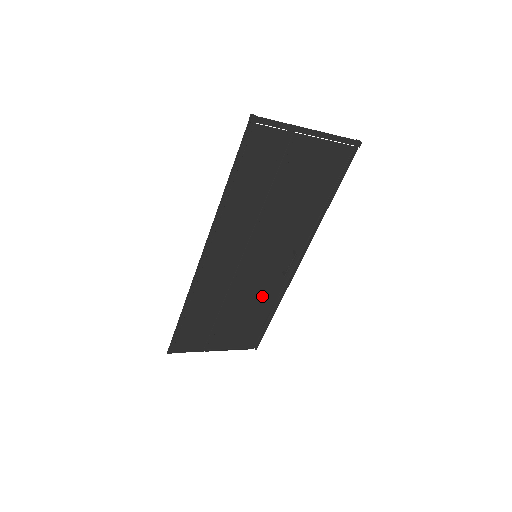
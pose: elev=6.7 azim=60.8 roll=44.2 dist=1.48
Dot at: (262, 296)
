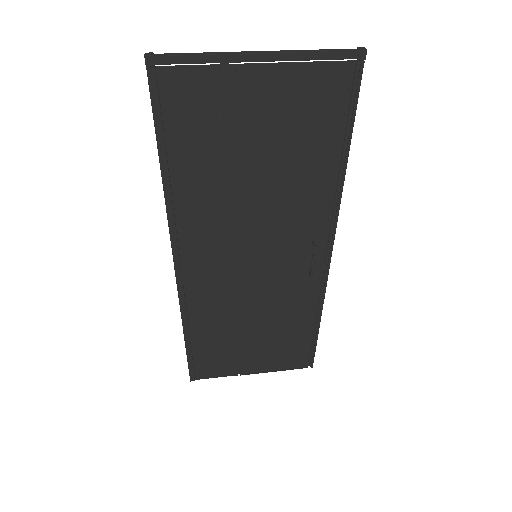
Dot at: (291, 305)
